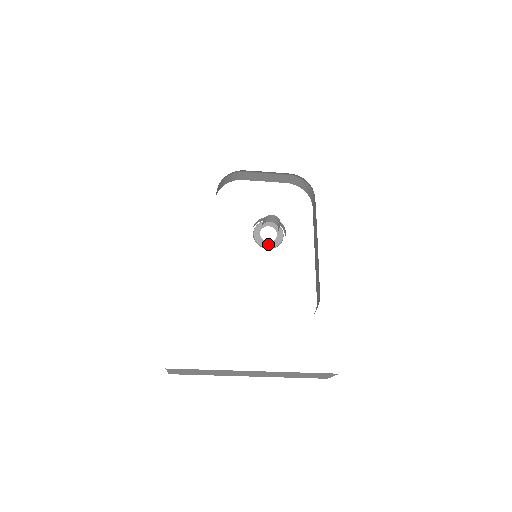
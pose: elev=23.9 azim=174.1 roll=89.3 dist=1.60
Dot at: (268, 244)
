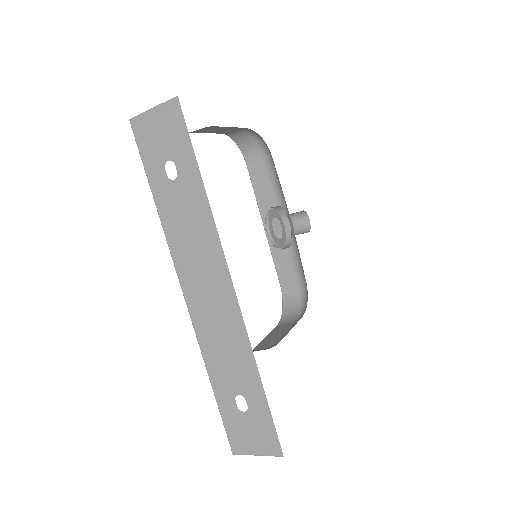
Dot at: (281, 242)
